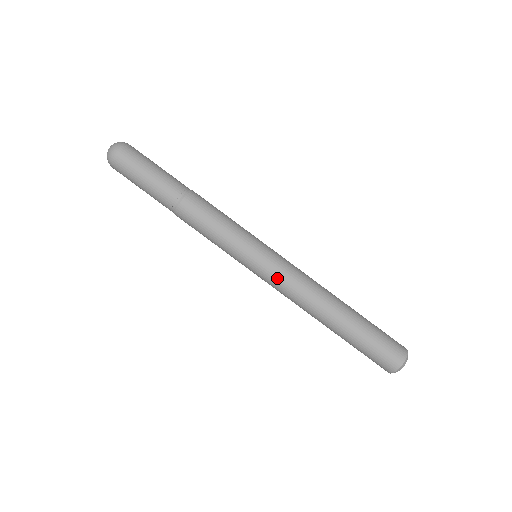
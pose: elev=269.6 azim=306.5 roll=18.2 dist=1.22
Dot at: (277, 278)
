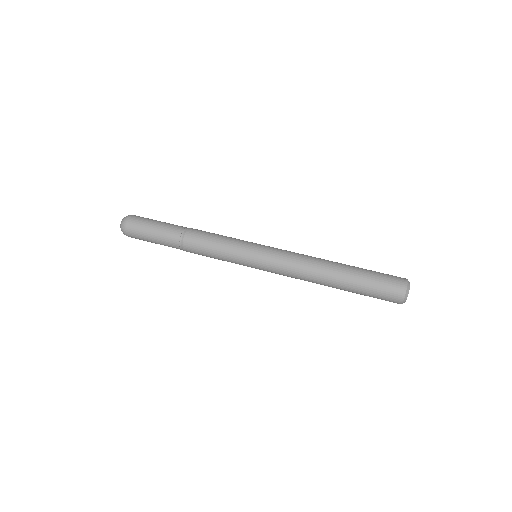
Dot at: (279, 254)
